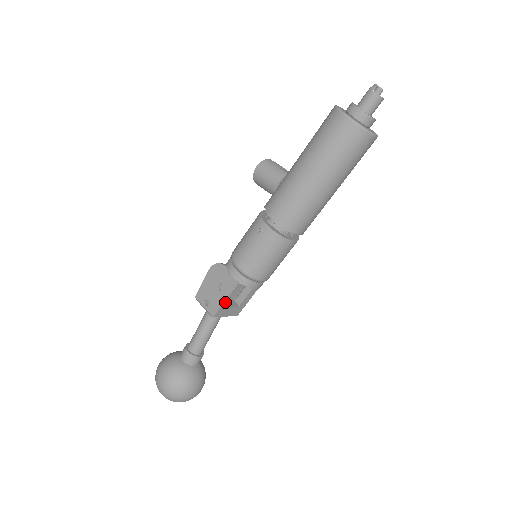
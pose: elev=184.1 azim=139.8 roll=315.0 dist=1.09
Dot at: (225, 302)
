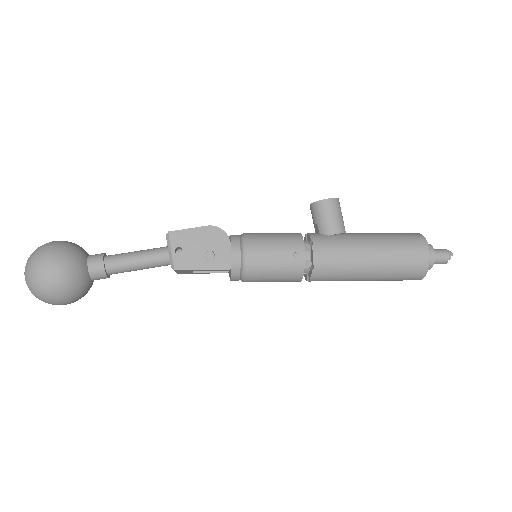
Dot at: (200, 270)
